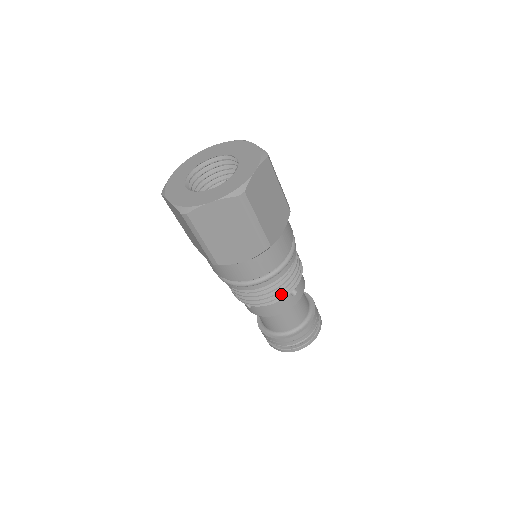
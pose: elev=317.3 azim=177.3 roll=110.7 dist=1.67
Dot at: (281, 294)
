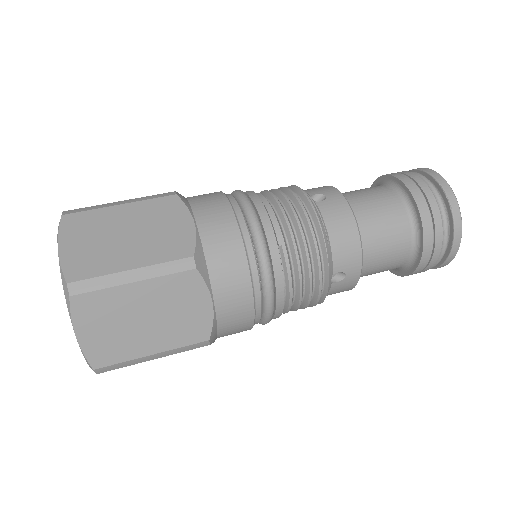
Dot at: (314, 301)
